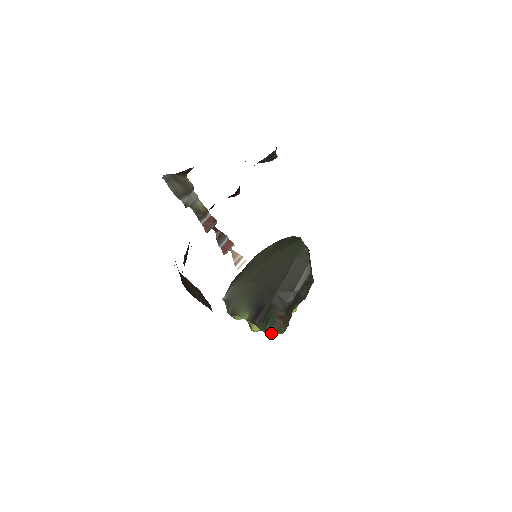
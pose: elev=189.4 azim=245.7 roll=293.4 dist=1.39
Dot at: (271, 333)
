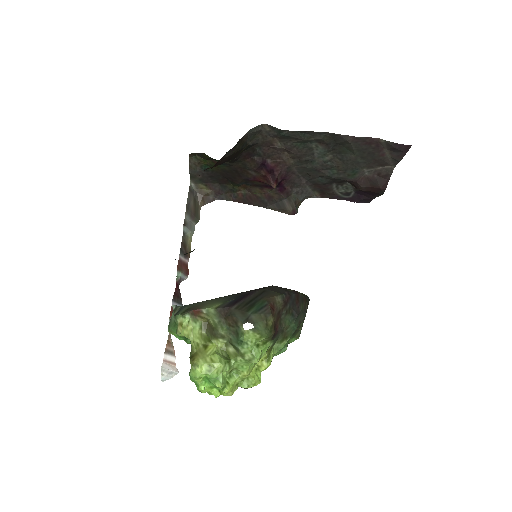
Dot at: (252, 322)
